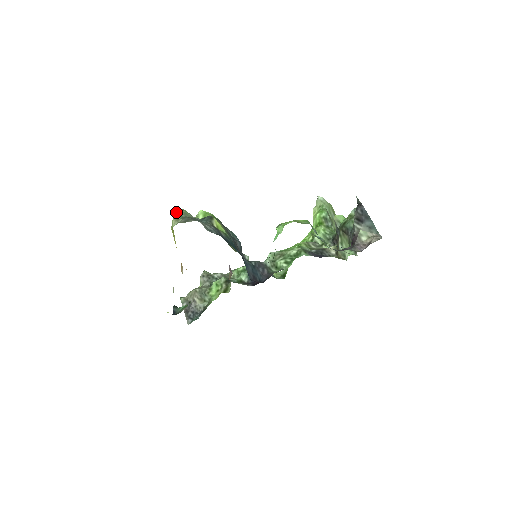
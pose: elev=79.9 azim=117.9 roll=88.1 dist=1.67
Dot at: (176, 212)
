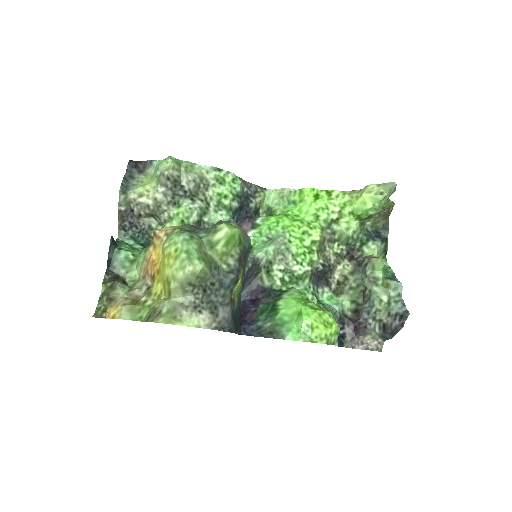
Dot at: (189, 276)
